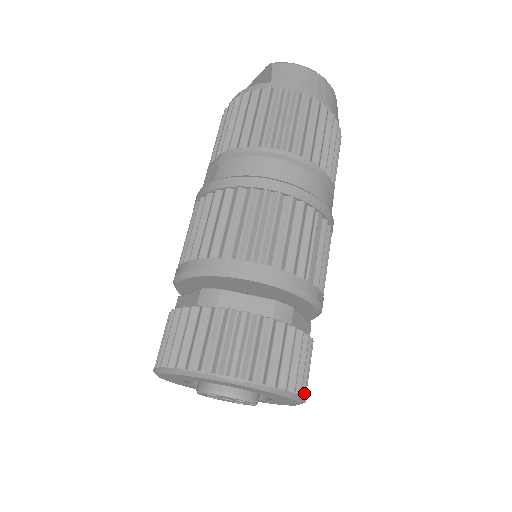
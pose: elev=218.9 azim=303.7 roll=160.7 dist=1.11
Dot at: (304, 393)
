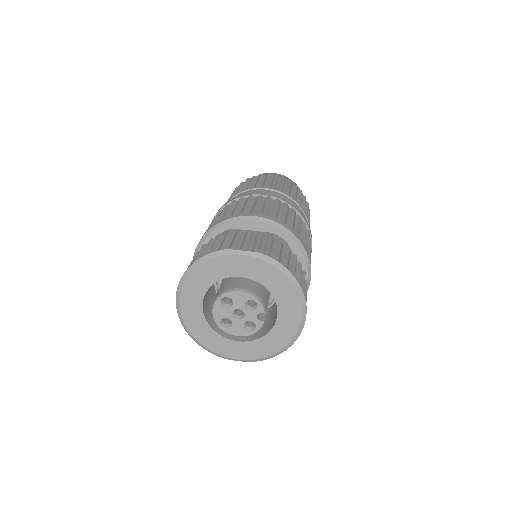
Dot at: (303, 293)
